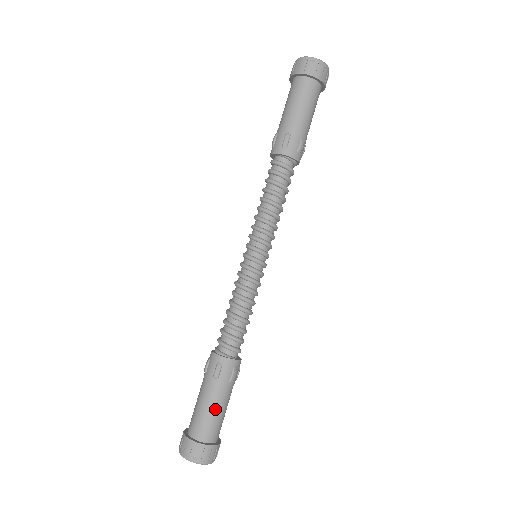
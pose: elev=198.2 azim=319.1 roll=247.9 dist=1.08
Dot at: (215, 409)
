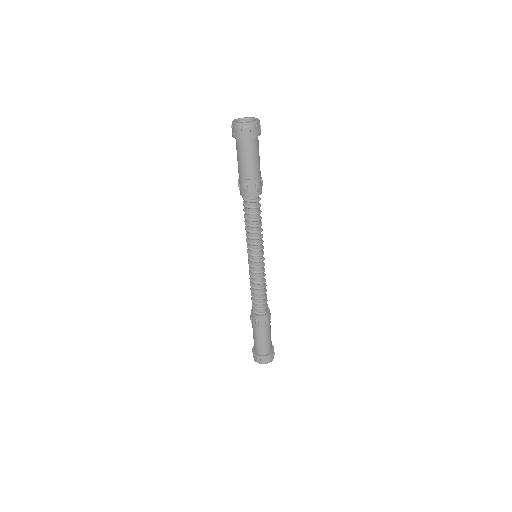
Dot at: (270, 336)
